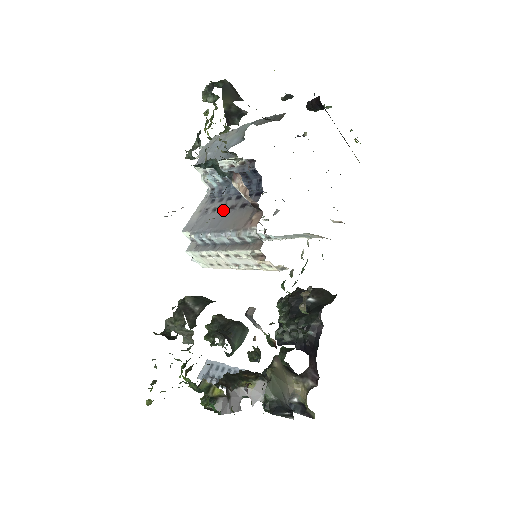
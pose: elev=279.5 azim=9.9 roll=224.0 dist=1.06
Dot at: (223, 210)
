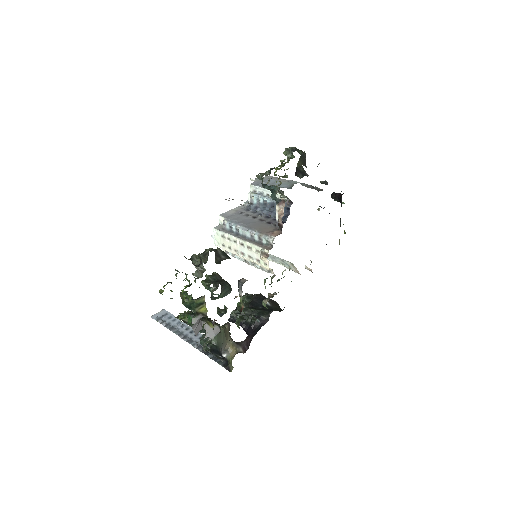
Dot at: (254, 218)
